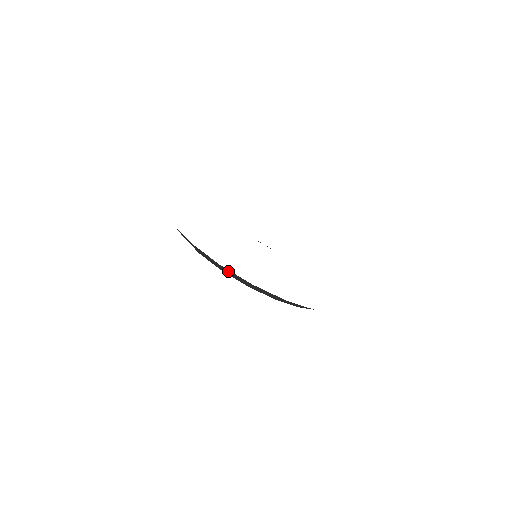
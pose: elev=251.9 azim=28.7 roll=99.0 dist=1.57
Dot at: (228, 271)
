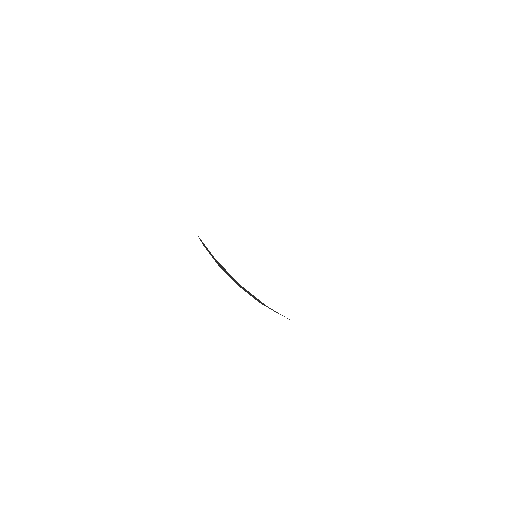
Dot at: (246, 290)
